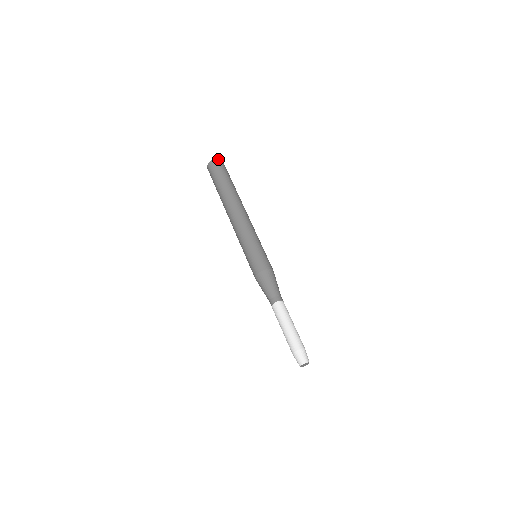
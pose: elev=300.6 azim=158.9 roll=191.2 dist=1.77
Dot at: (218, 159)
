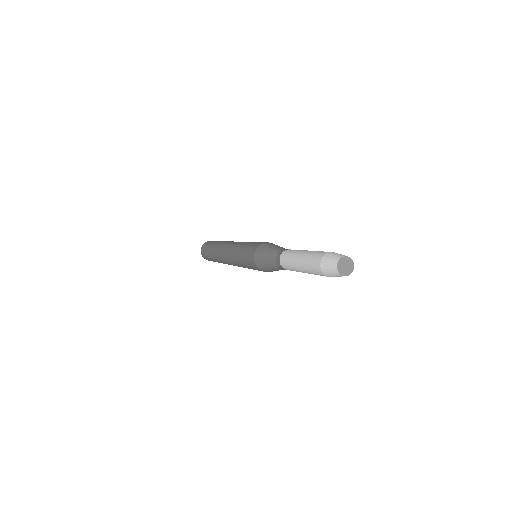
Dot at: occluded
